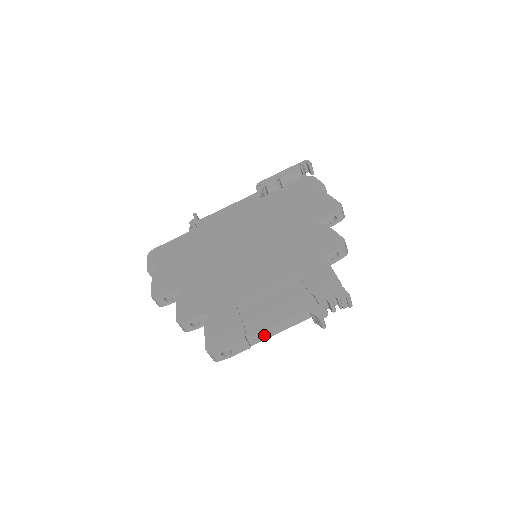
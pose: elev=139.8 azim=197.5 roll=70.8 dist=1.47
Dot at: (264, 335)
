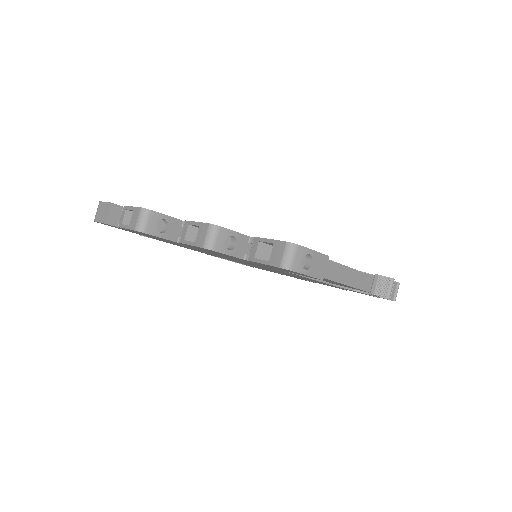
Dot at: (338, 273)
